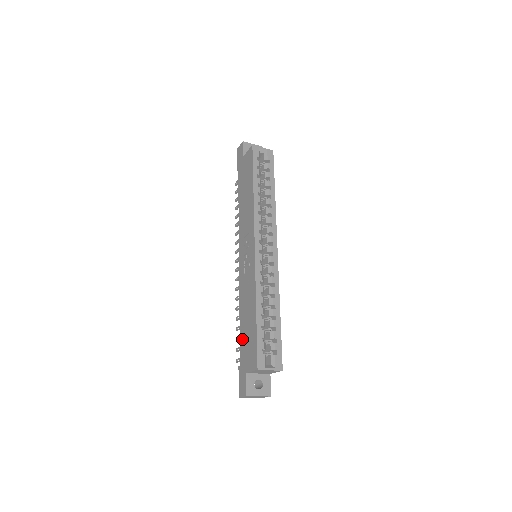
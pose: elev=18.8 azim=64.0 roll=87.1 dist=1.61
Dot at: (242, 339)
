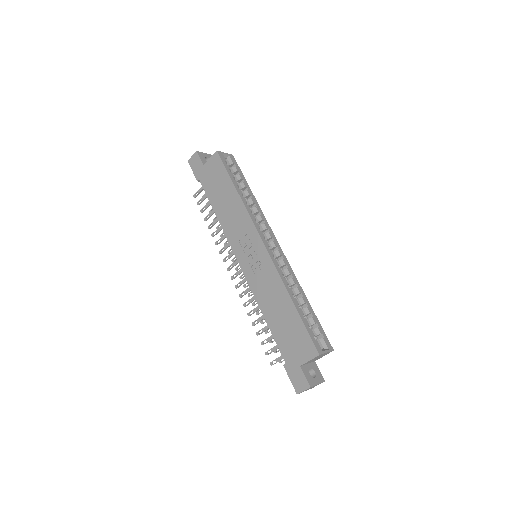
Dot at: (279, 337)
